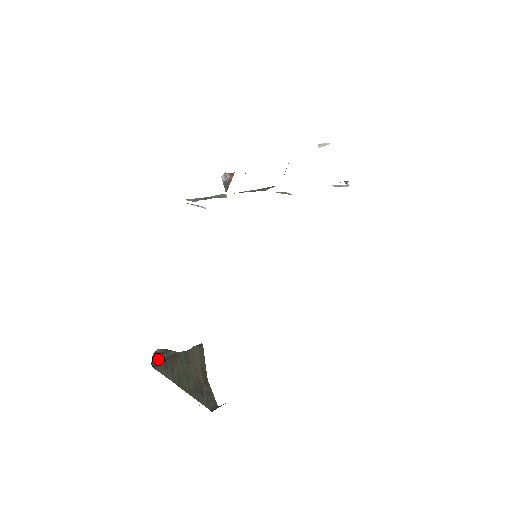
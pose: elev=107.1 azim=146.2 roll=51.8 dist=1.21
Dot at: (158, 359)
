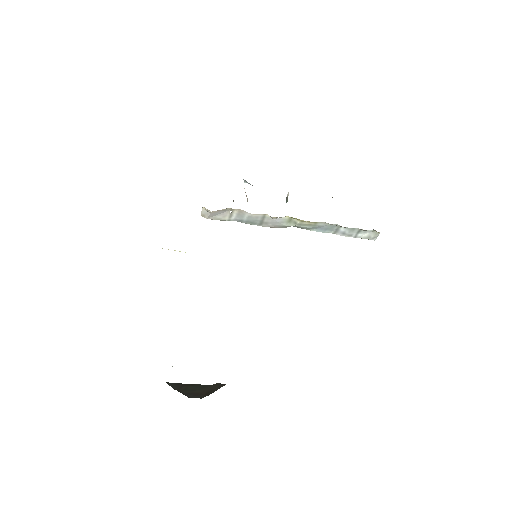
Dot at: occluded
